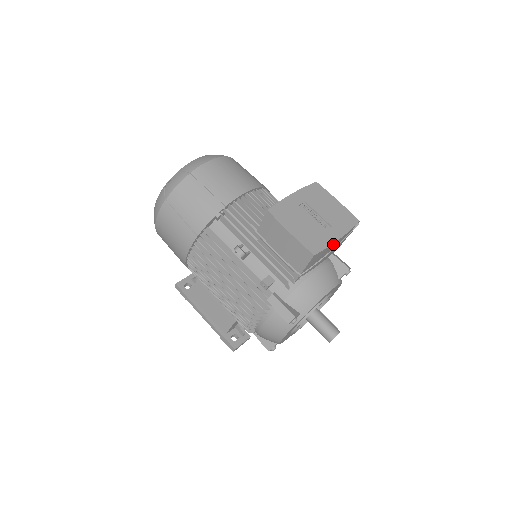
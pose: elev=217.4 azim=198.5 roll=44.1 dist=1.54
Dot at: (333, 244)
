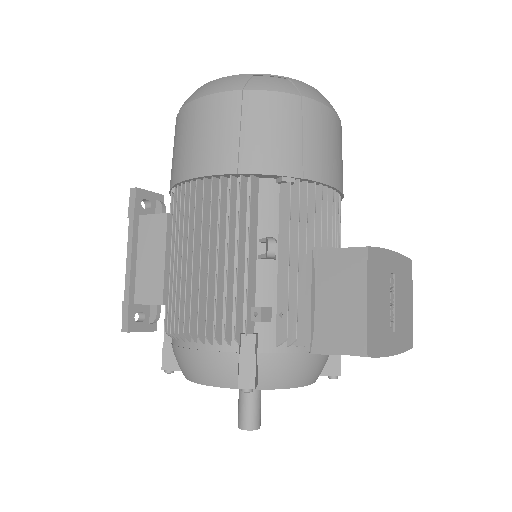
Dot at: occluded
